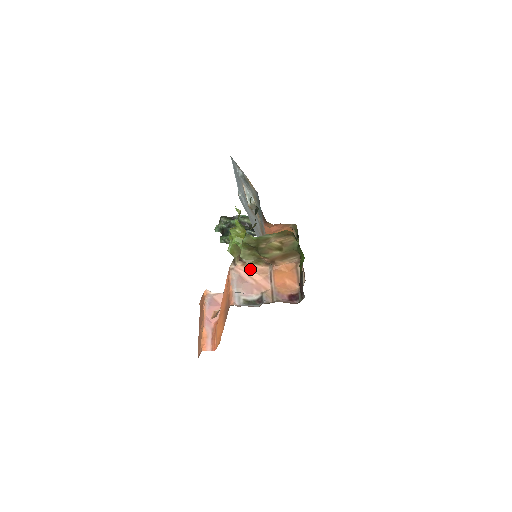
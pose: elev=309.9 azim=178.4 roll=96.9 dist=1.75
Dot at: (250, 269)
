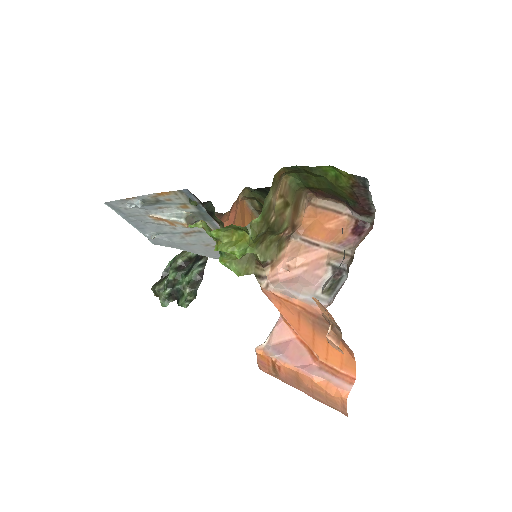
Dot at: (282, 263)
